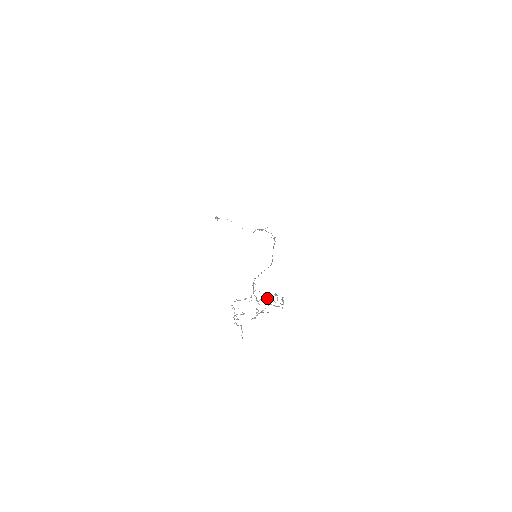
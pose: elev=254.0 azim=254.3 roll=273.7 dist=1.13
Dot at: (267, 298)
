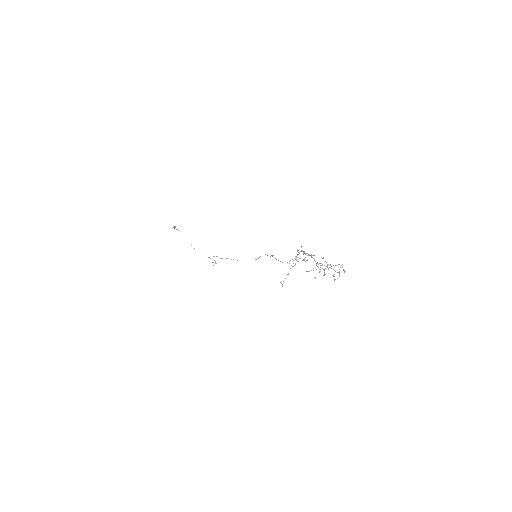
Dot at: occluded
